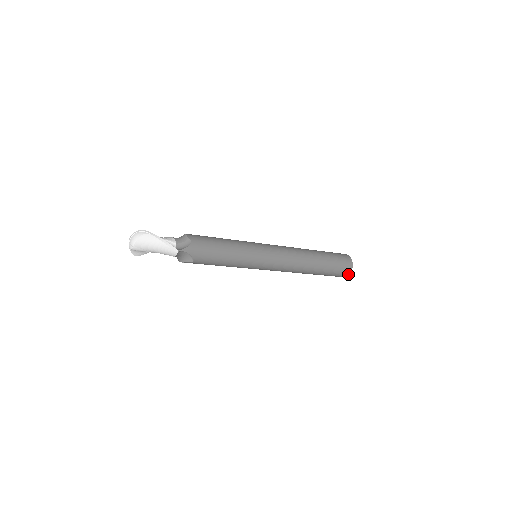
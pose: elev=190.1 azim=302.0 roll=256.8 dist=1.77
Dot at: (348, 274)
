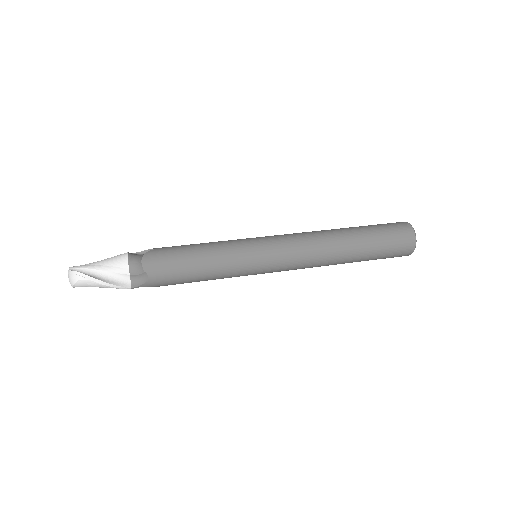
Dot at: occluded
